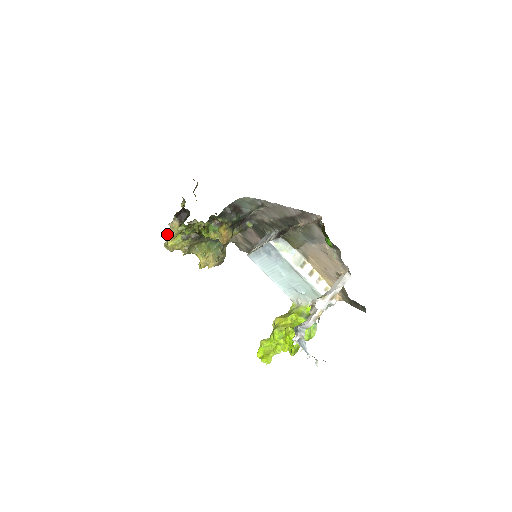
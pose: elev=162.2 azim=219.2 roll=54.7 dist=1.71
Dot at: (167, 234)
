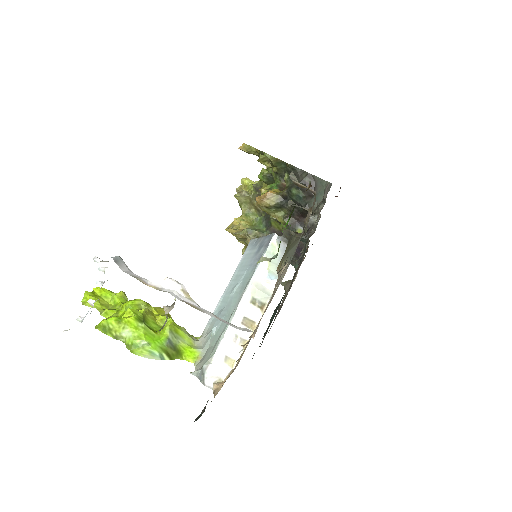
Dot at: occluded
